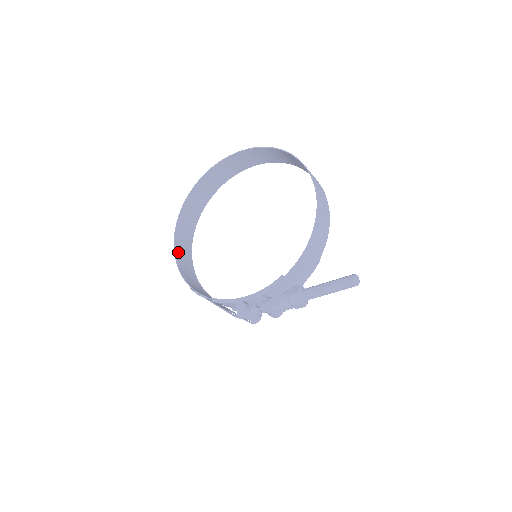
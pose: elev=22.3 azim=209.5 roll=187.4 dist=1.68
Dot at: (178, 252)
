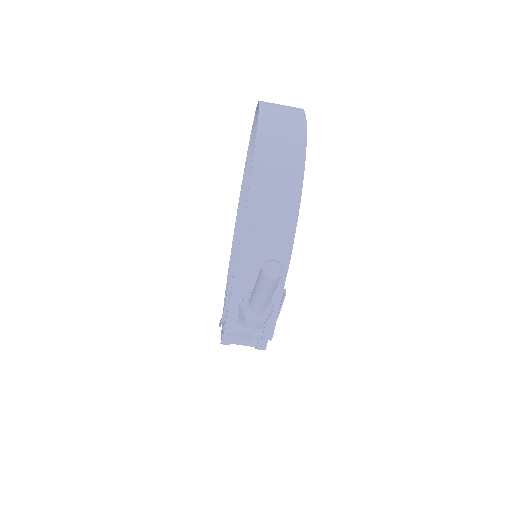
Dot at: occluded
